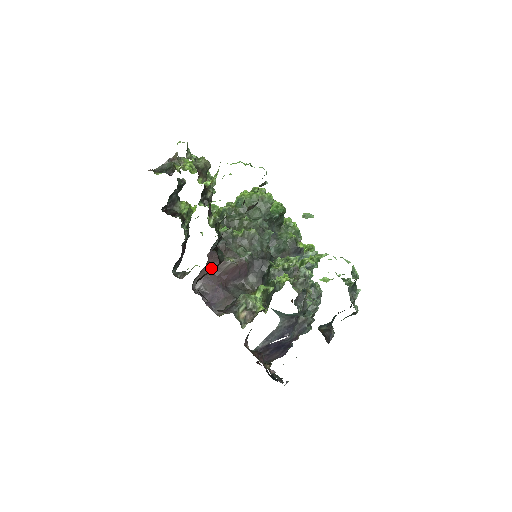
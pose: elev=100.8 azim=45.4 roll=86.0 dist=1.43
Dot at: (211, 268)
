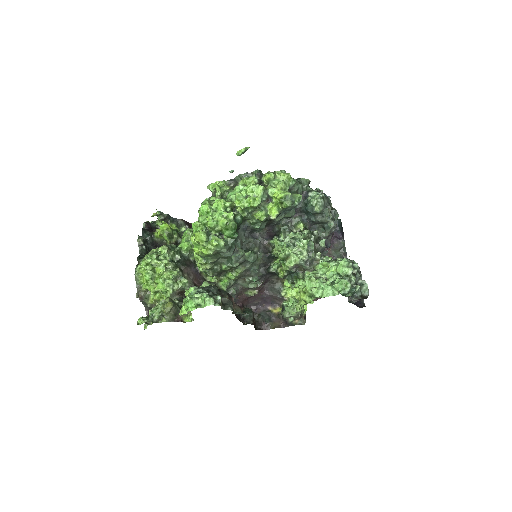
Dot at: (247, 300)
